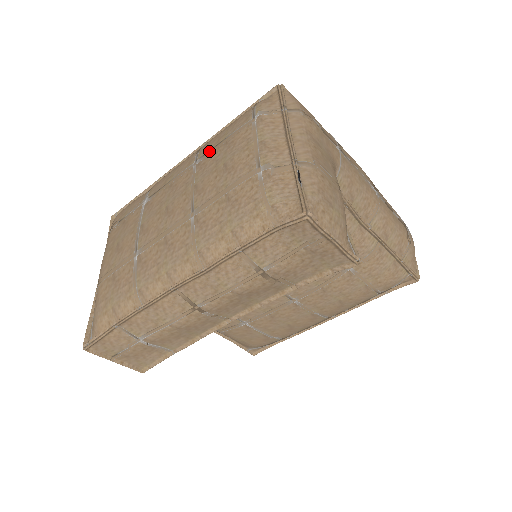
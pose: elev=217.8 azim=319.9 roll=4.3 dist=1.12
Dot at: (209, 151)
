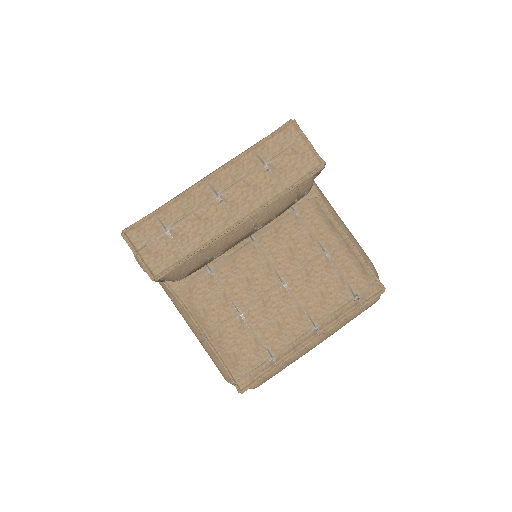
Dot at: occluded
